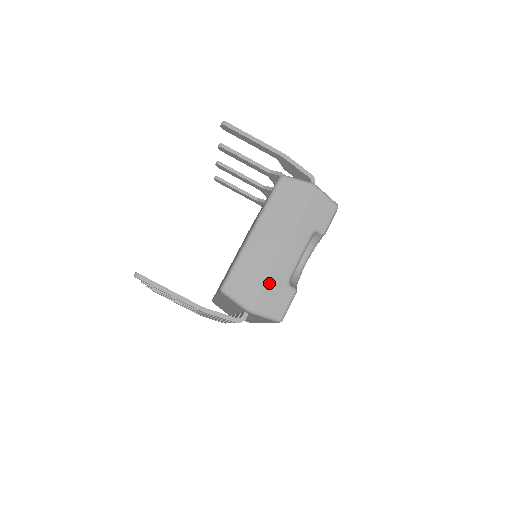
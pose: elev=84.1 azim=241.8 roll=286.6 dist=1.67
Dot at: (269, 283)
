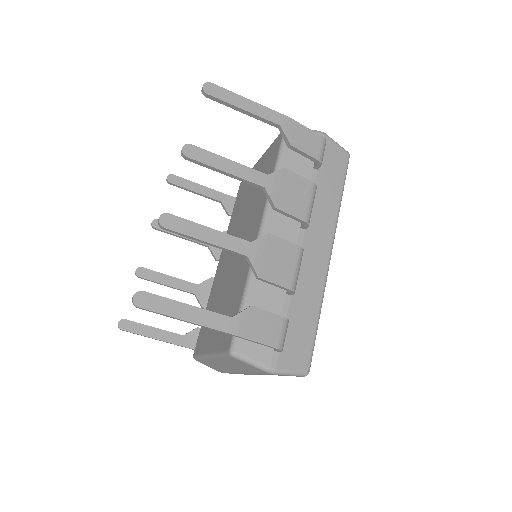
Dot at: (234, 373)
